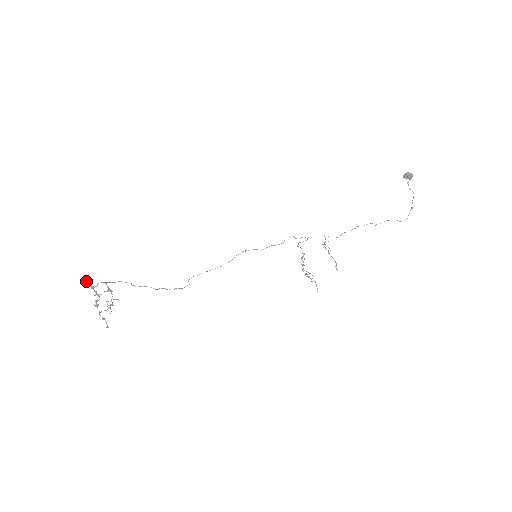
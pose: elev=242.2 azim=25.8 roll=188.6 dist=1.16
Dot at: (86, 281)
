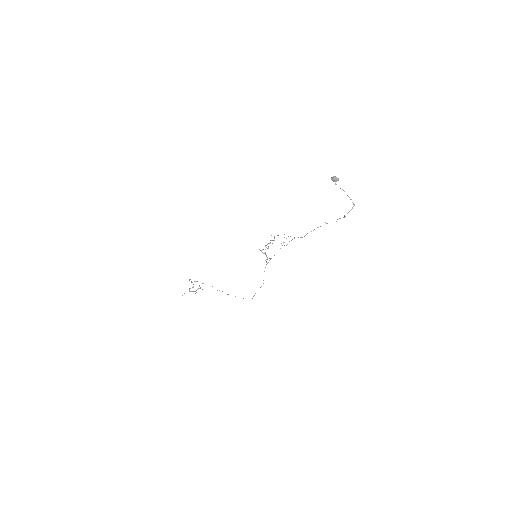
Dot at: (190, 279)
